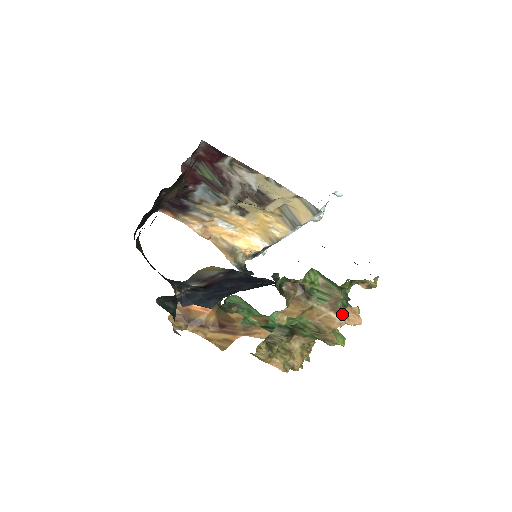
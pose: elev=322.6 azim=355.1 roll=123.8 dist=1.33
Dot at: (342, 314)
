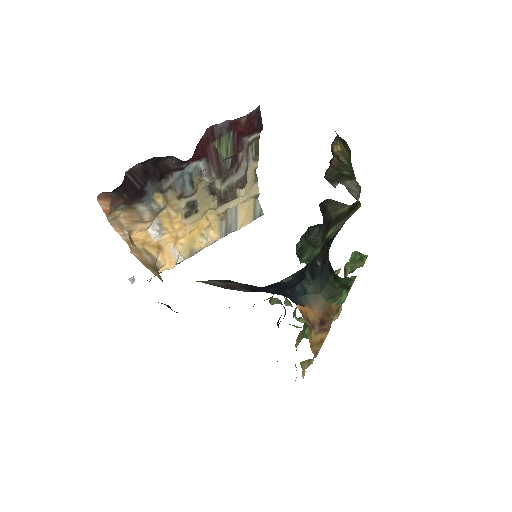
Dot at: occluded
